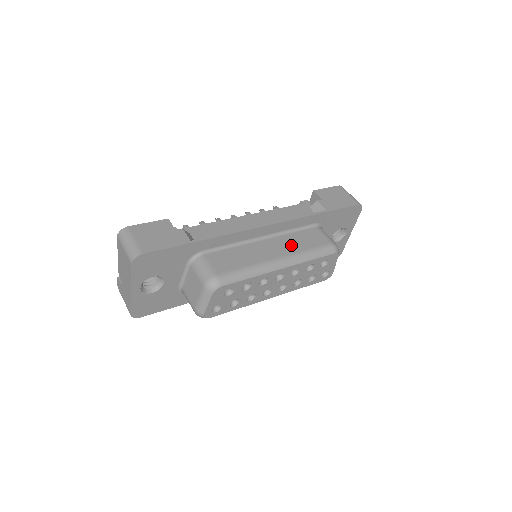
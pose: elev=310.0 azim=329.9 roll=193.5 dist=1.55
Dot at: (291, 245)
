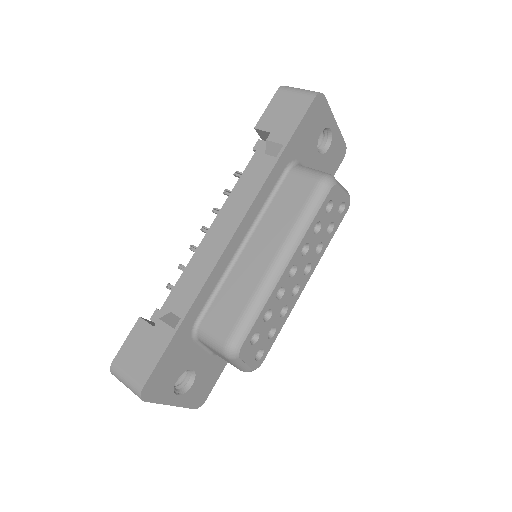
Dot at: (277, 226)
